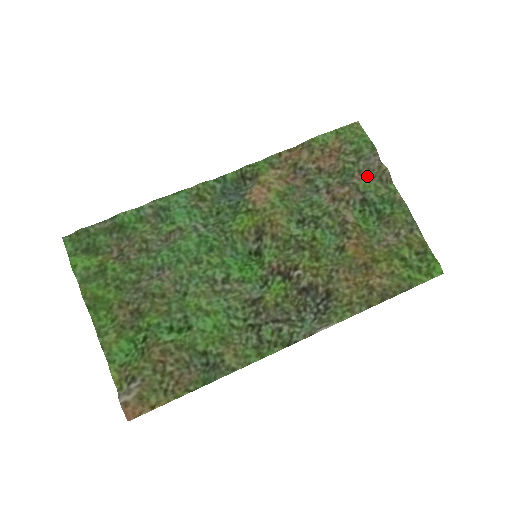
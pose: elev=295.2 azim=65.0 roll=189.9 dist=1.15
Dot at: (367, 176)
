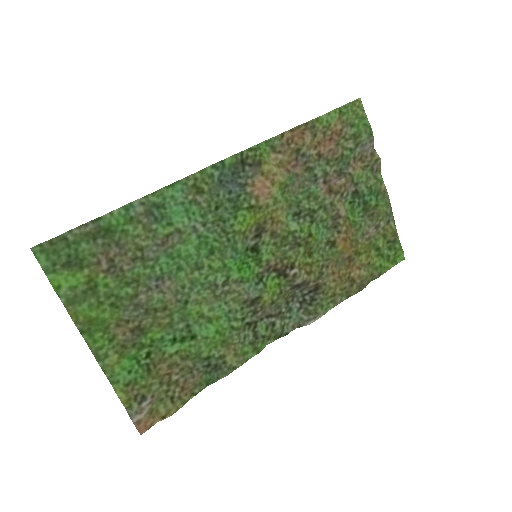
Dot at: (360, 164)
